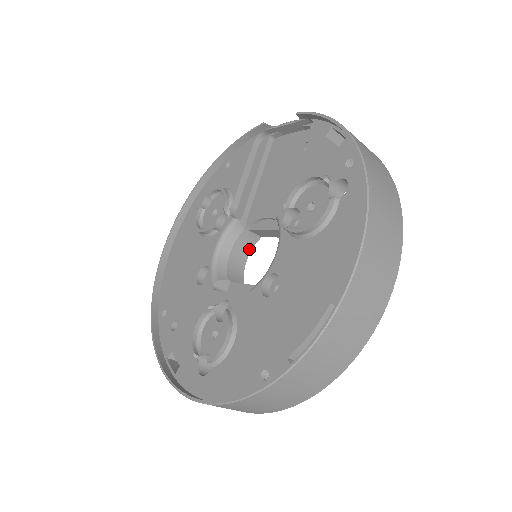
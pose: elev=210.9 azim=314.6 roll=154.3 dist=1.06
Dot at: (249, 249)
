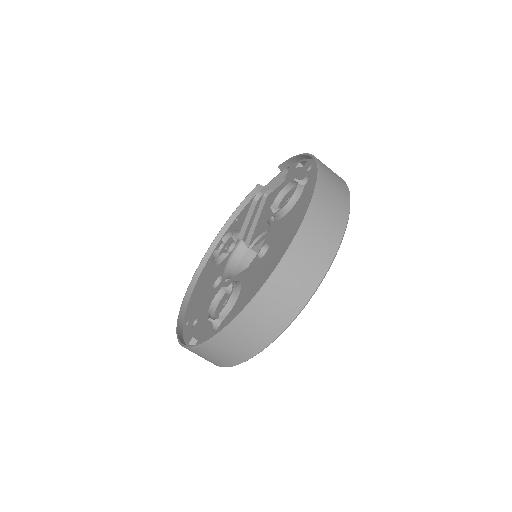
Dot at: occluded
